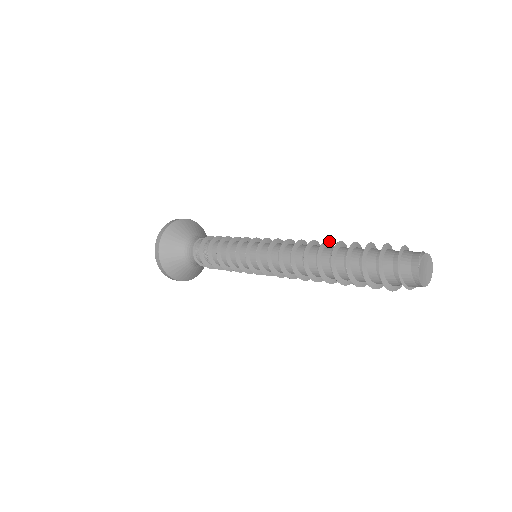
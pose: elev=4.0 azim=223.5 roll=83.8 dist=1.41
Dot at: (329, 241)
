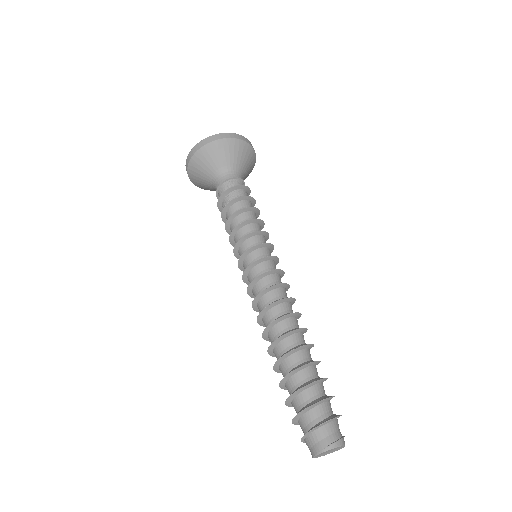
Dot at: (297, 329)
